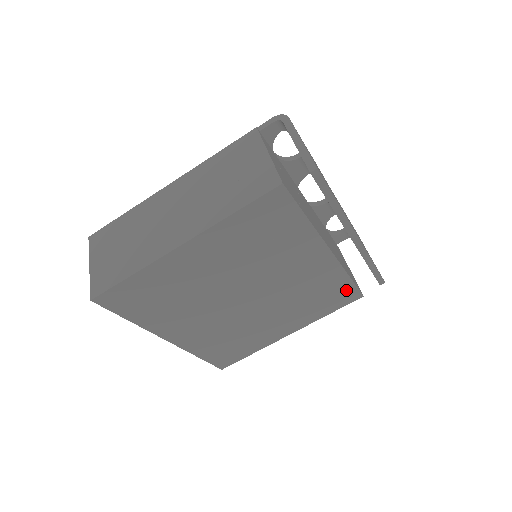
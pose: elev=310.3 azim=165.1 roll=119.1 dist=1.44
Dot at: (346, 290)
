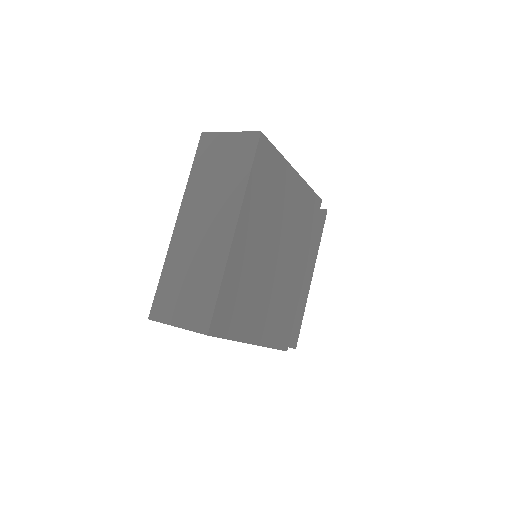
Dot at: (288, 328)
